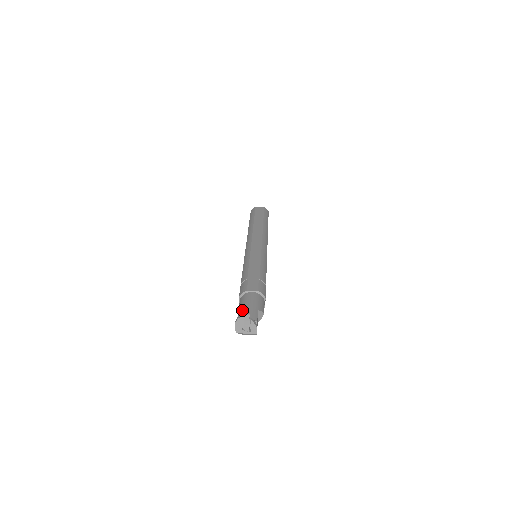
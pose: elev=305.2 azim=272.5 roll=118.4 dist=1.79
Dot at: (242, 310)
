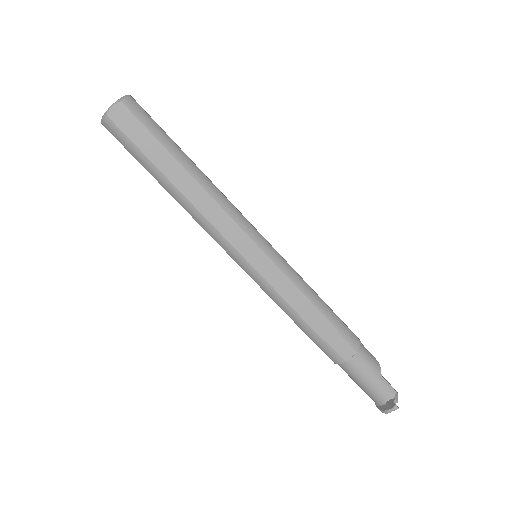
Dot at: (367, 388)
